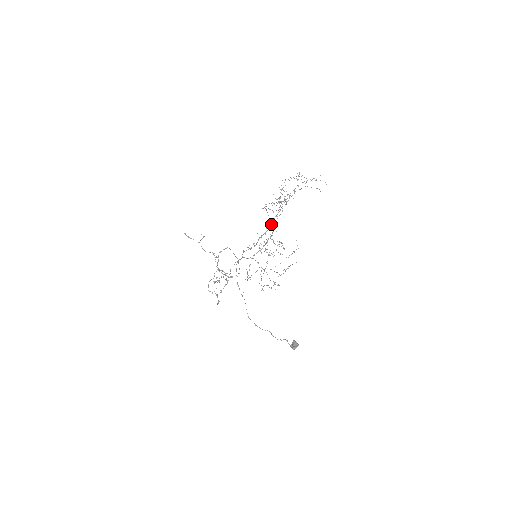
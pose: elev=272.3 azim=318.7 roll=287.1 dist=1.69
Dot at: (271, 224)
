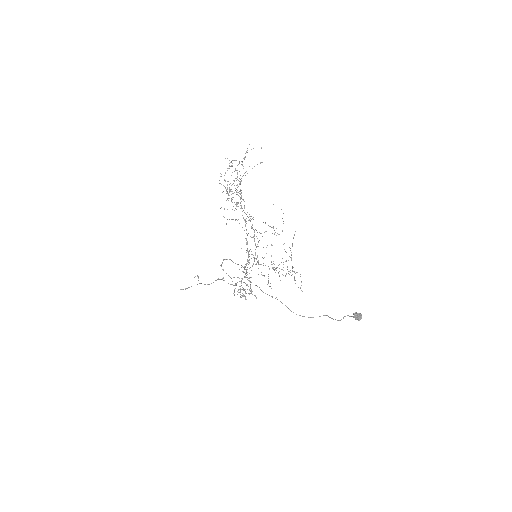
Dot at: (245, 225)
